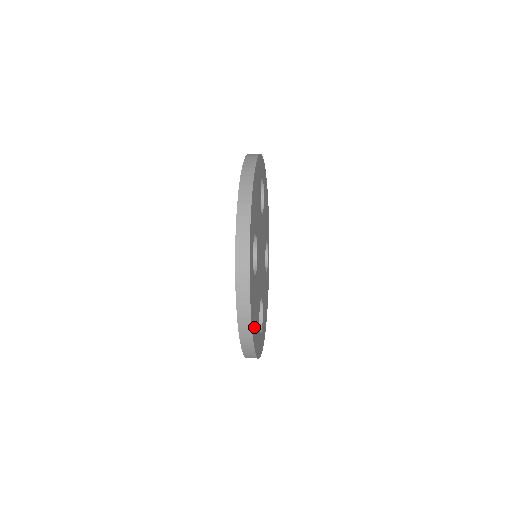
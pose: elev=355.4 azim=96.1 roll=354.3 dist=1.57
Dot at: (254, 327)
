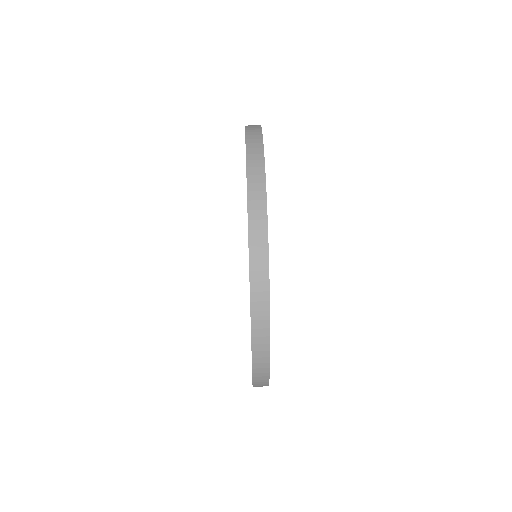
Dot at: occluded
